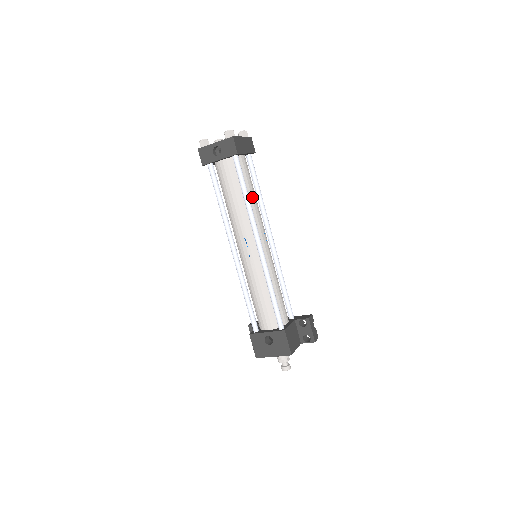
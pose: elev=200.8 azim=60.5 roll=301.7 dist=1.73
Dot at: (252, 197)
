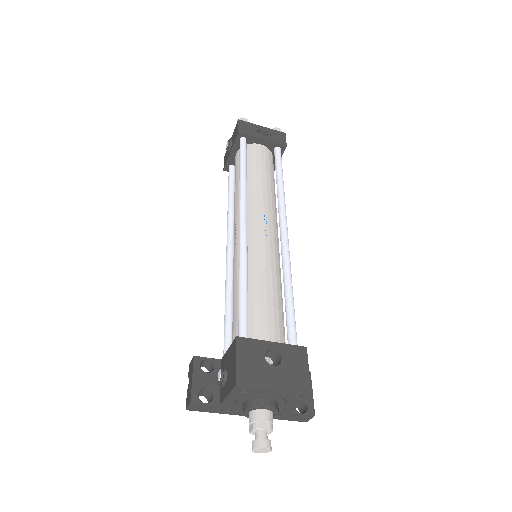
Dot at: occluded
